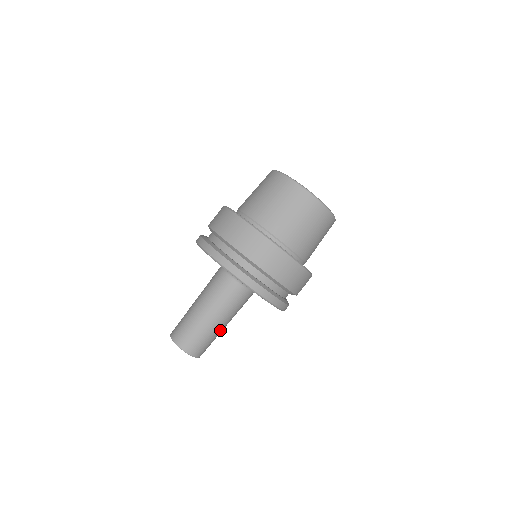
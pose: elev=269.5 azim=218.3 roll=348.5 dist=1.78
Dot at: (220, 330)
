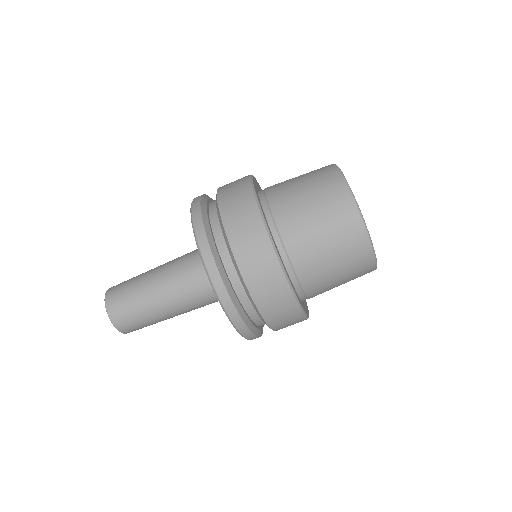
Dot at: occluded
